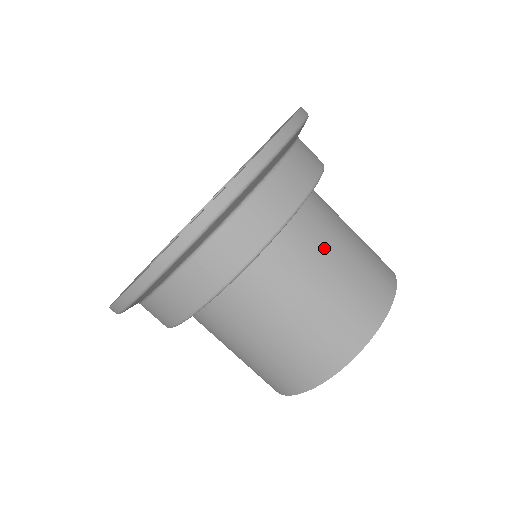
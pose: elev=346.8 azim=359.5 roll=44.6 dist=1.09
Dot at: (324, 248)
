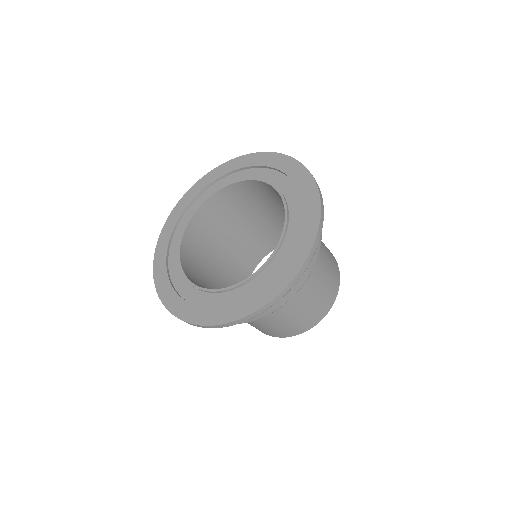
Dot at: occluded
